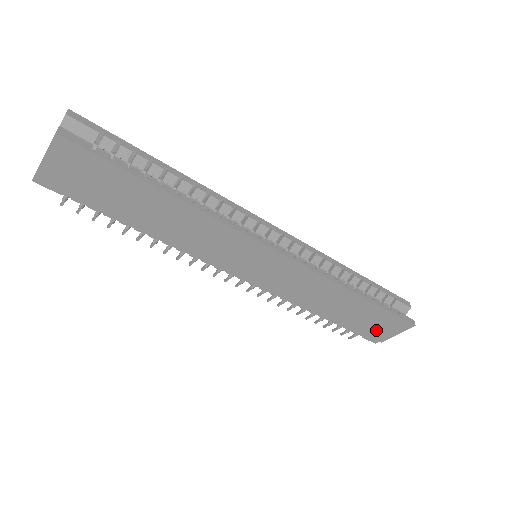
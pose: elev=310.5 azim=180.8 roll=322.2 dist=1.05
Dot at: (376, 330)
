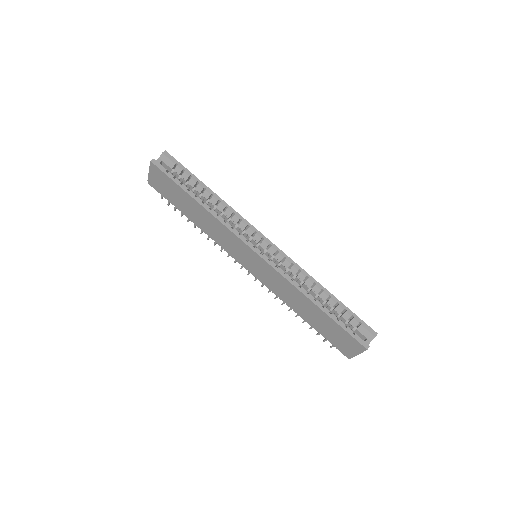
Dot at: (341, 343)
